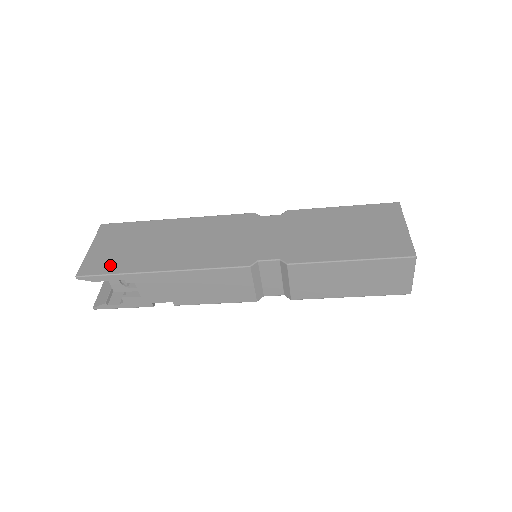
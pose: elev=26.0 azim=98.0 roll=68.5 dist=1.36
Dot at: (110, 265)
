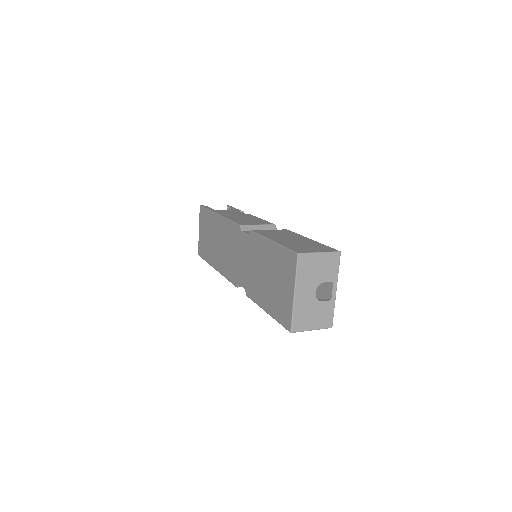
Dot at: (204, 252)
